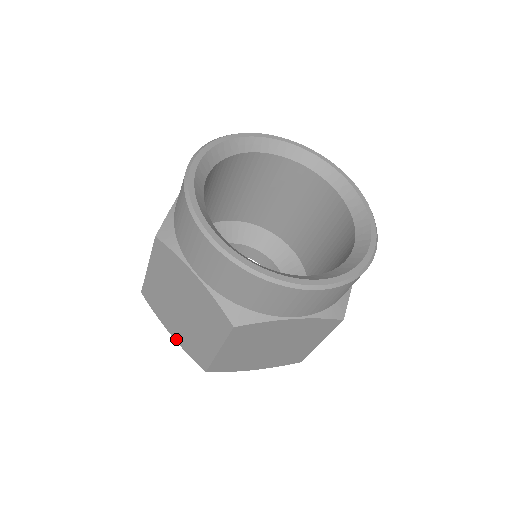
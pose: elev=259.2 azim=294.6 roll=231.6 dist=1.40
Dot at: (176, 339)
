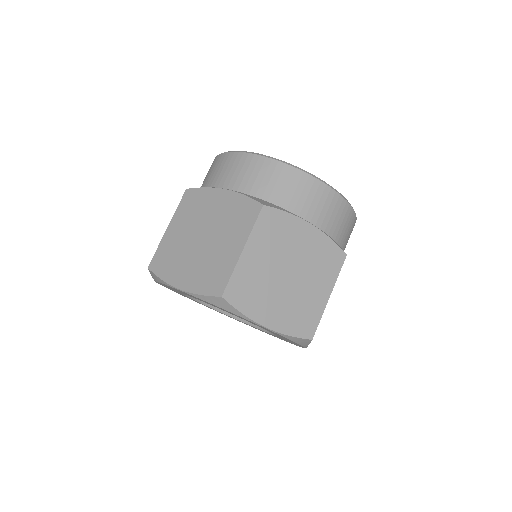
Dot at: (185, 288)
